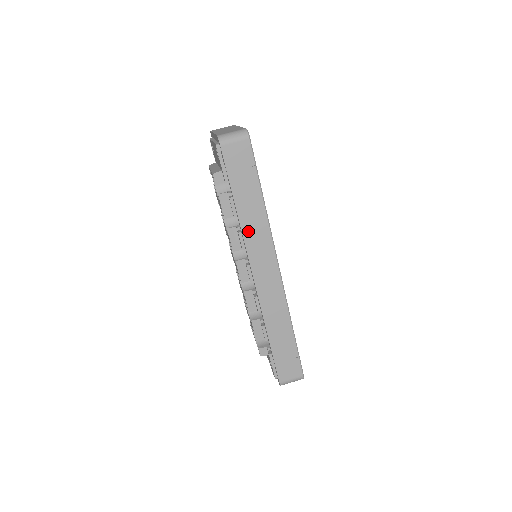
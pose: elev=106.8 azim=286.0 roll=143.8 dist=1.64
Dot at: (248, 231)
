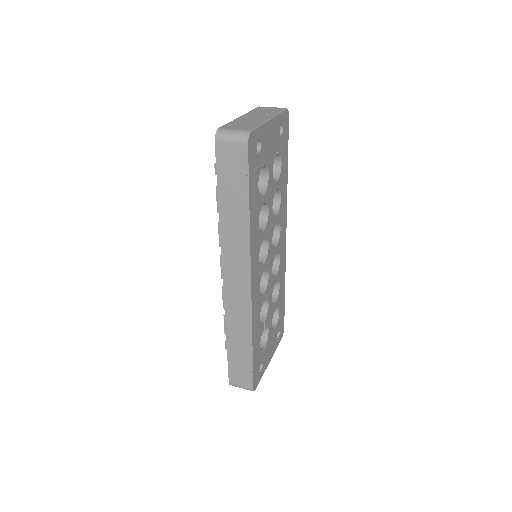
Dot at: (227, 237)
